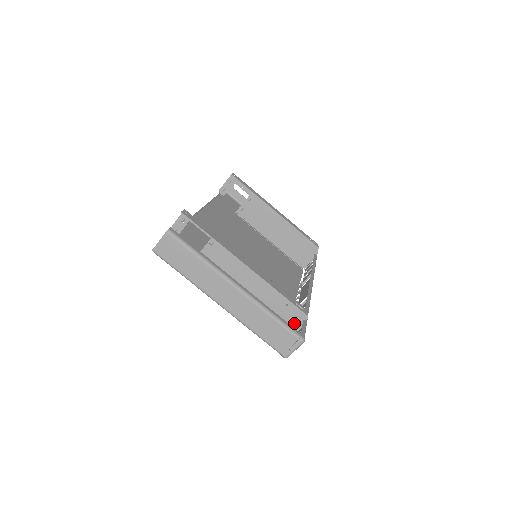
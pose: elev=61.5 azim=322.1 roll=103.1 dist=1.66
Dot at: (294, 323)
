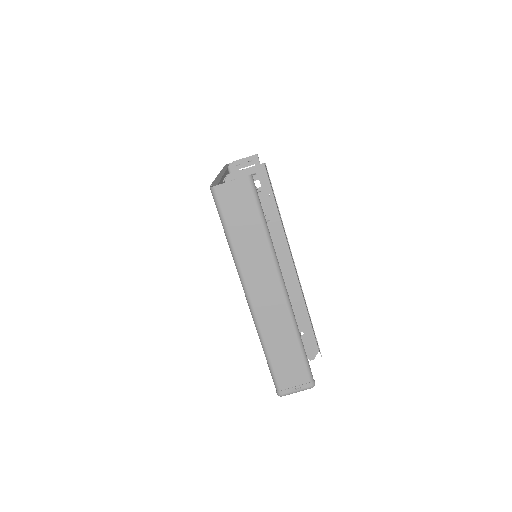
Dot at: occluded
